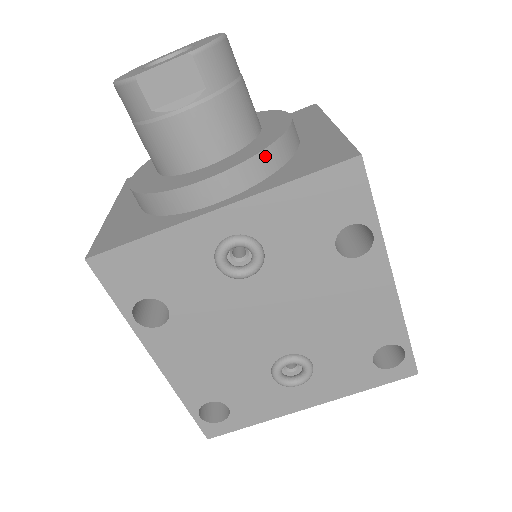
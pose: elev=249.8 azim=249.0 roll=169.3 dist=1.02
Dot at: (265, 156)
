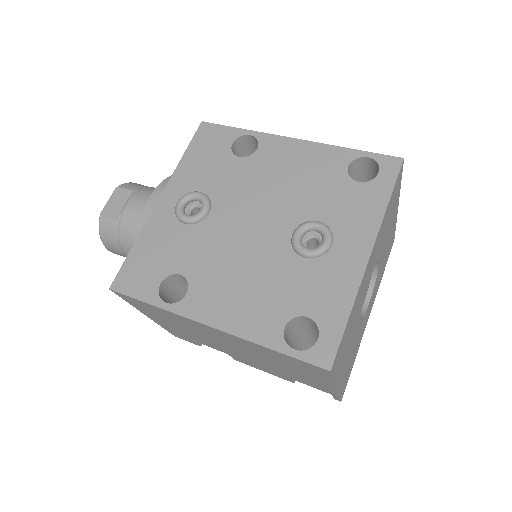
Dot at: occluded
